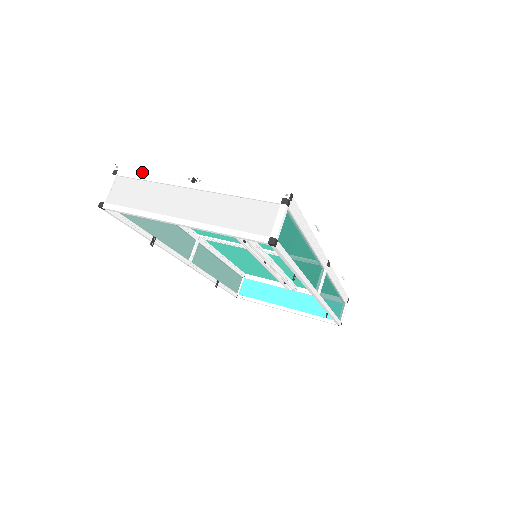
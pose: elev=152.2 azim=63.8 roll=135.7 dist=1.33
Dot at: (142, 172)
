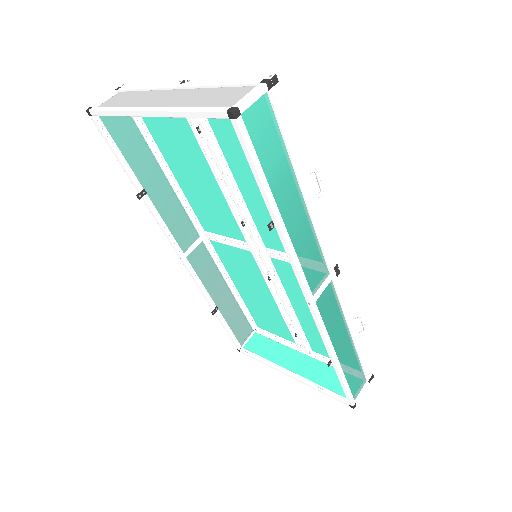
Dot at: (141, 84)
